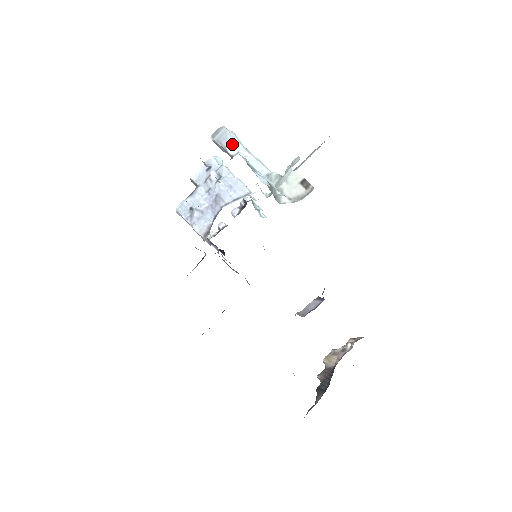
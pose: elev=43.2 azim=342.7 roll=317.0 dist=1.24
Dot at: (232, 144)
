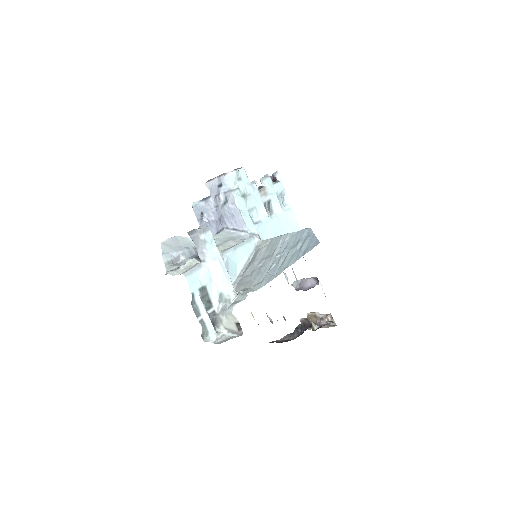
Dot at: (201, 250)
